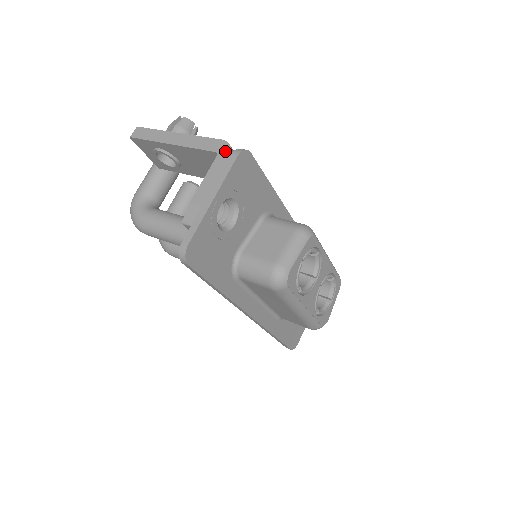
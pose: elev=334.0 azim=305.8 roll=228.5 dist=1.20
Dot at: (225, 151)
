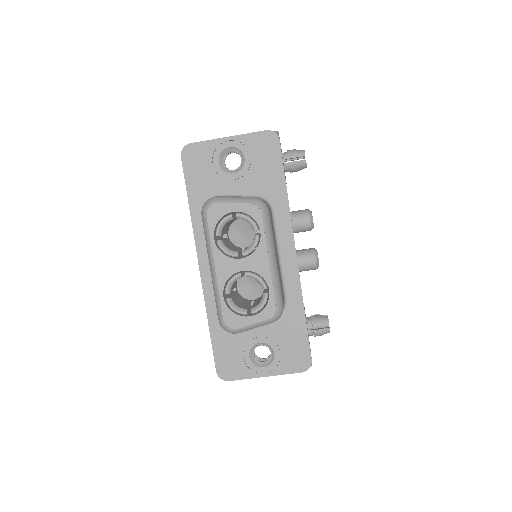
Dot at: occluded
